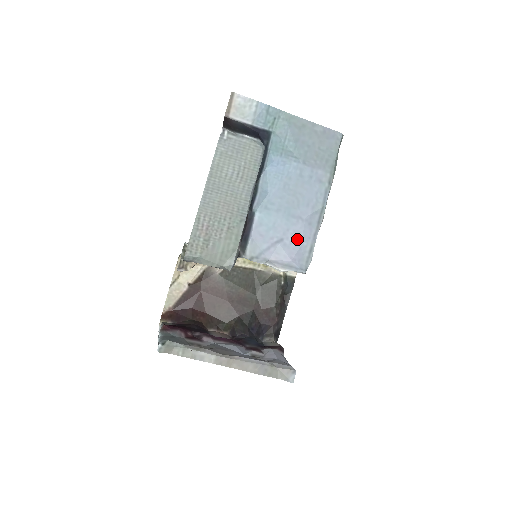
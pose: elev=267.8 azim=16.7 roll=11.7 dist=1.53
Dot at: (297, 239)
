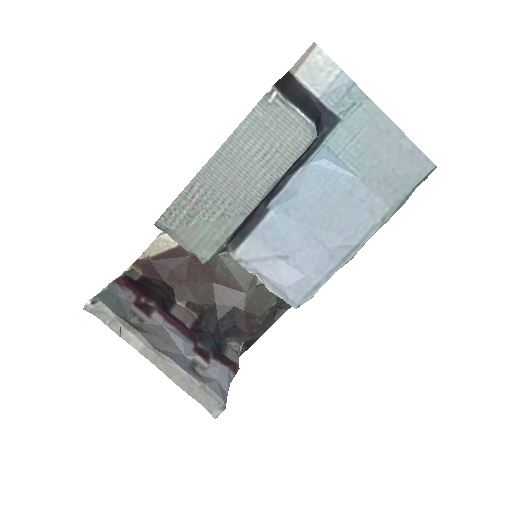
Dot at: (306, 266)
